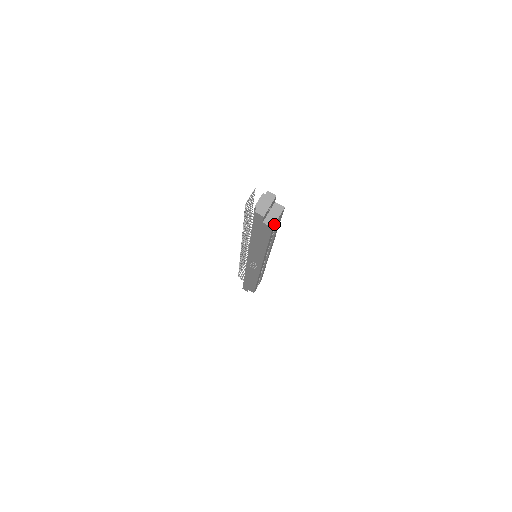
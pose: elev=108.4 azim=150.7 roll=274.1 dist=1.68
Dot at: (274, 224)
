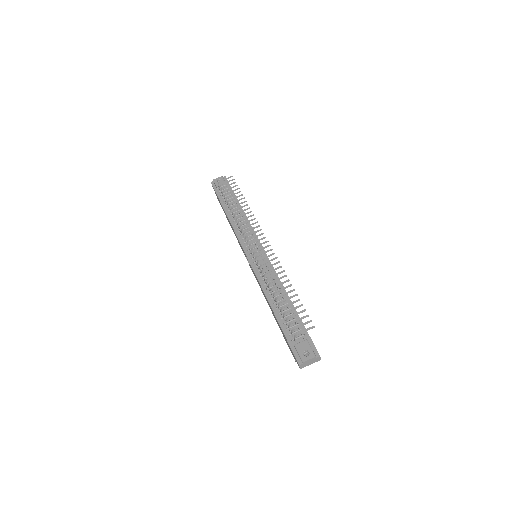
Dot at: occluded
